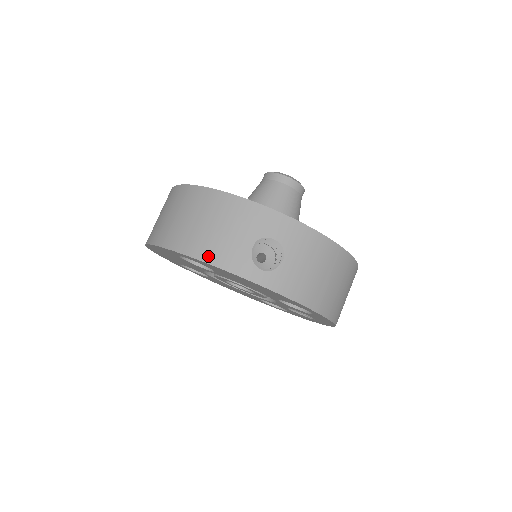
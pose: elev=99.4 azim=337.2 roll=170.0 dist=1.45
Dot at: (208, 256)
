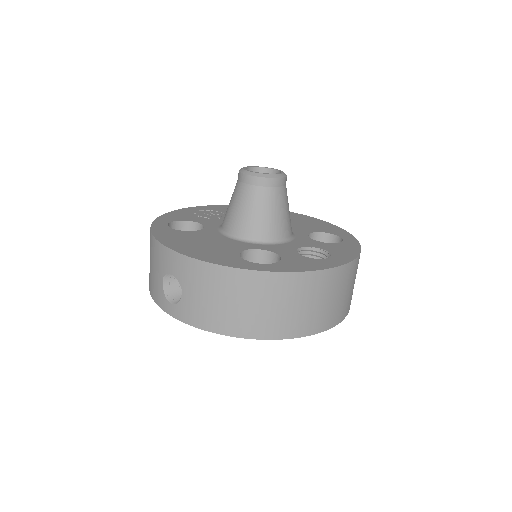
Dot at: (151, 290)
